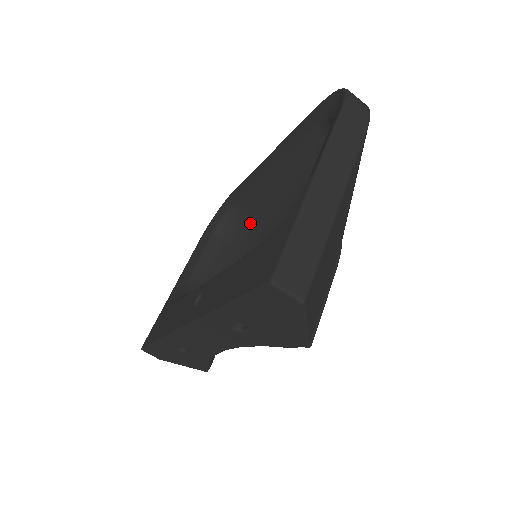
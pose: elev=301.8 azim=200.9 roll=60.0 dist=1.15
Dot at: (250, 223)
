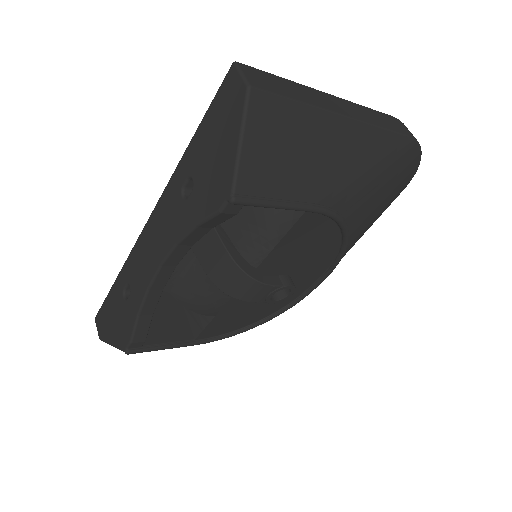
Dot at: occluded
